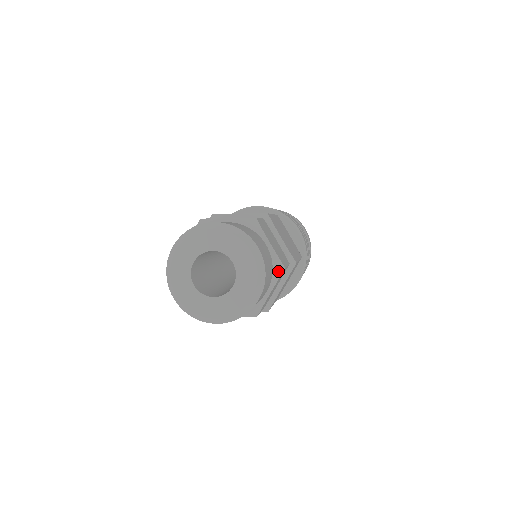
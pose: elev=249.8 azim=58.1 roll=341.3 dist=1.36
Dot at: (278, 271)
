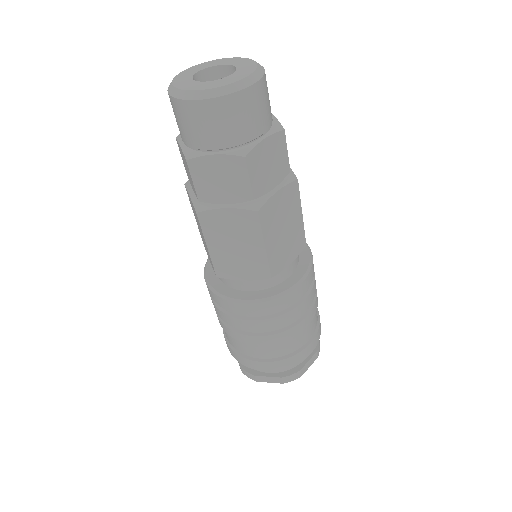
Dot at: (277, 128)
